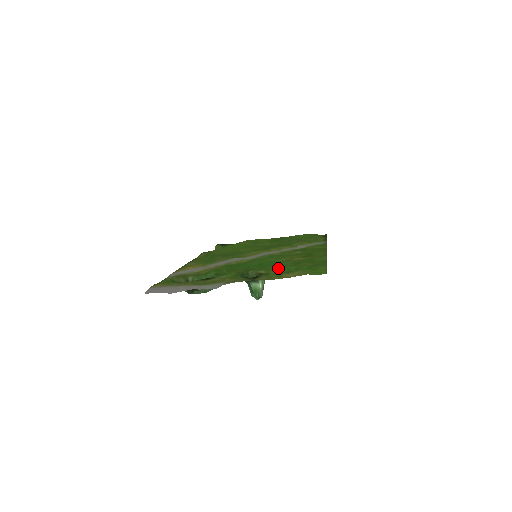
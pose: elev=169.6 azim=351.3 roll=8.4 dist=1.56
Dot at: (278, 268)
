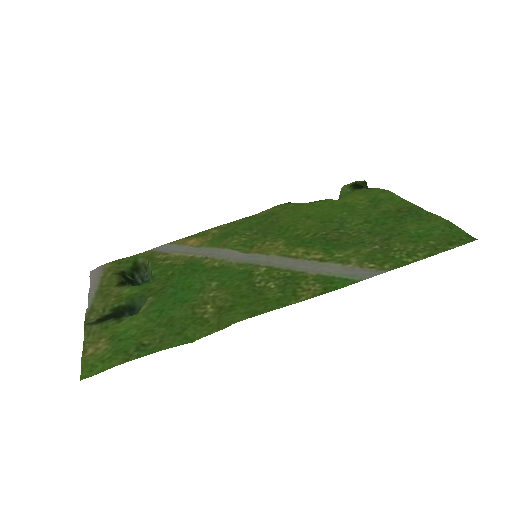
Dot at: (138, 319)
